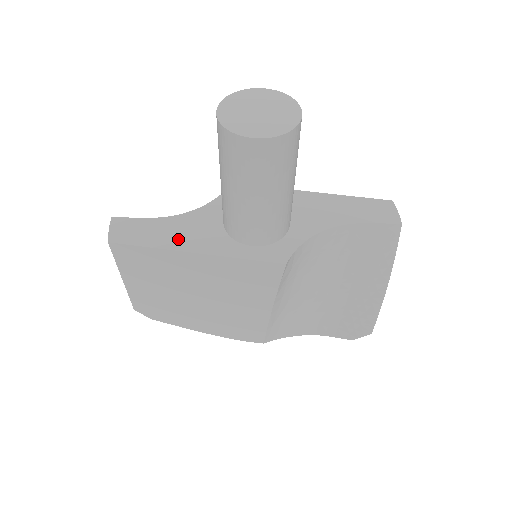
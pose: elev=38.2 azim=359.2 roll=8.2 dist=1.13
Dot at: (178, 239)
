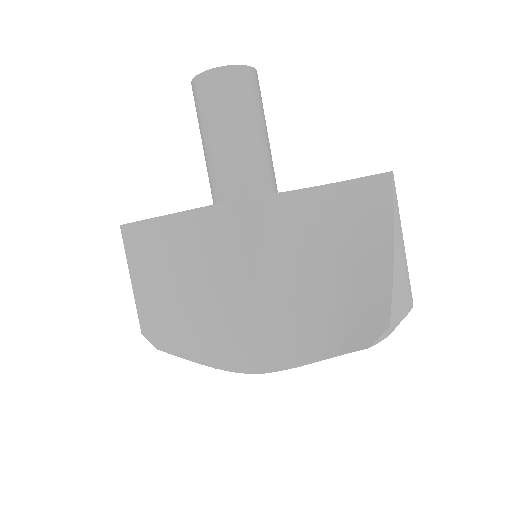
Dot at: occluded
